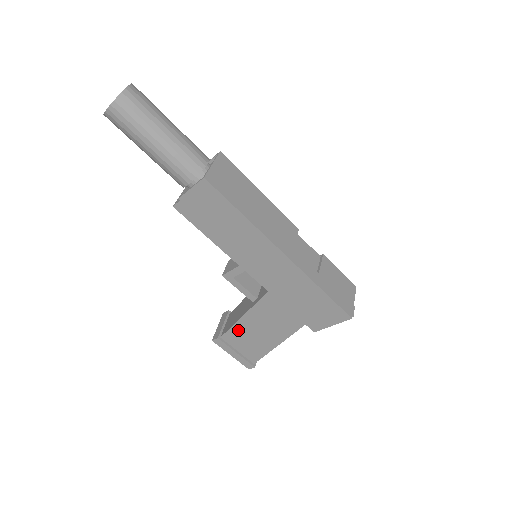
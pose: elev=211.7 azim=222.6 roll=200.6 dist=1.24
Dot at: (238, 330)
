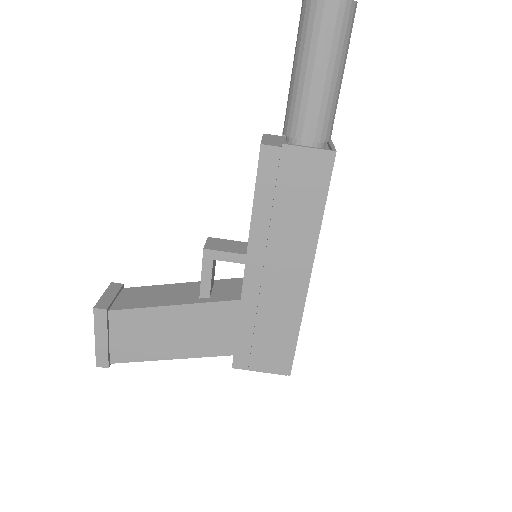
Dot at: (145, 316)
